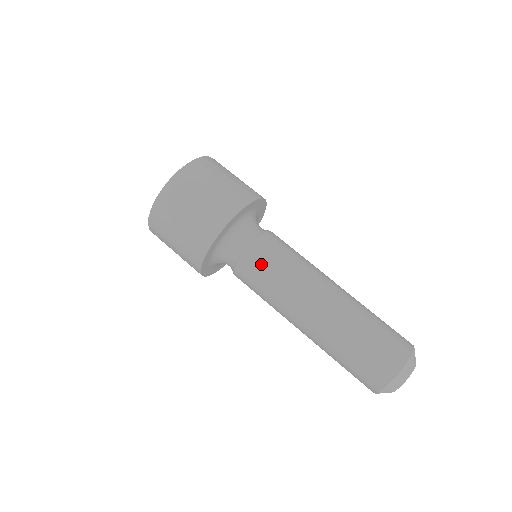
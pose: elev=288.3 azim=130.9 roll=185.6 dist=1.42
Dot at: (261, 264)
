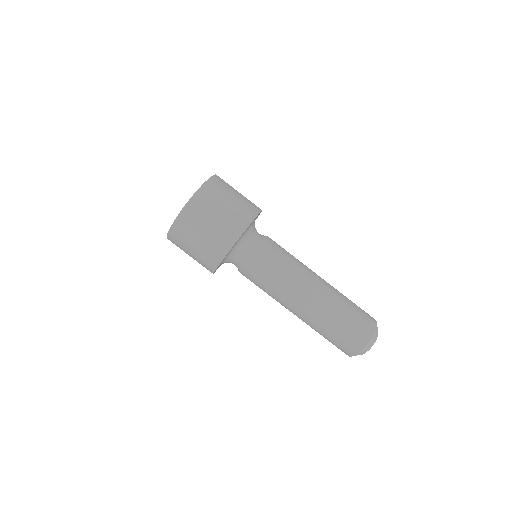
Dot at: (257, 276)
